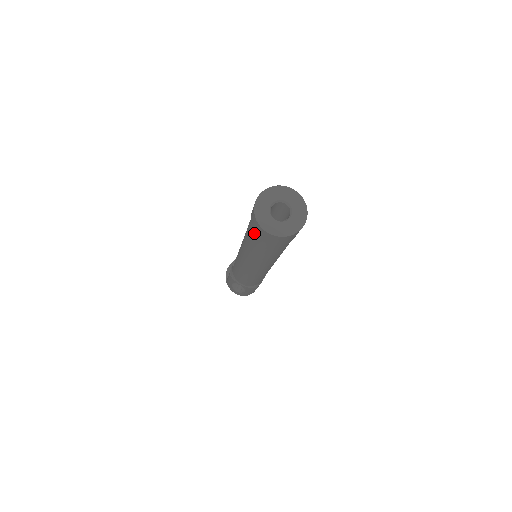
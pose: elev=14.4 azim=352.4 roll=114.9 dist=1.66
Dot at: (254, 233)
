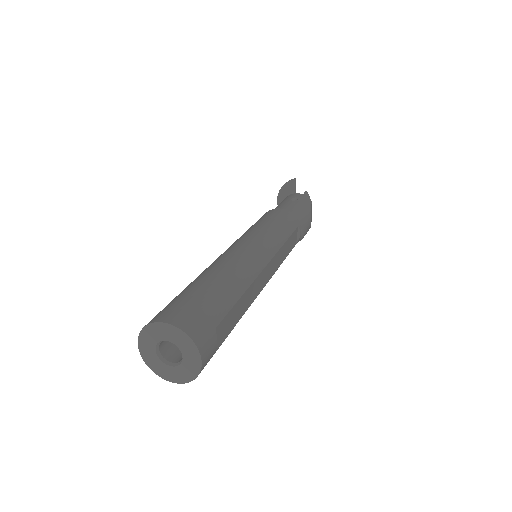
Dot at: occluded
